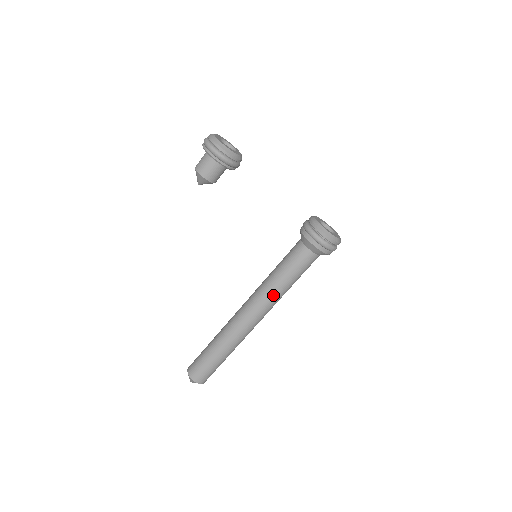
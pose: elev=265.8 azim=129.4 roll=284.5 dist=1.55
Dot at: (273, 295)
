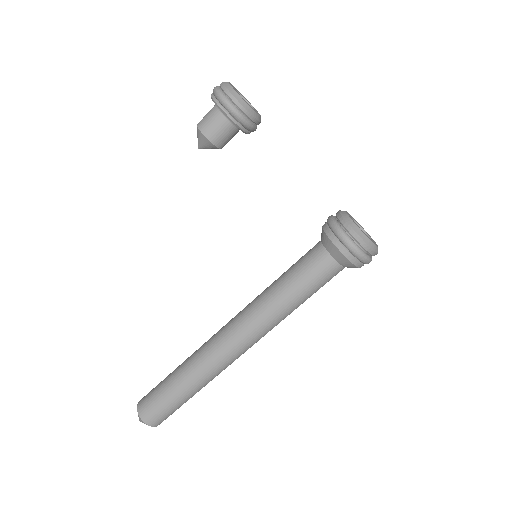
Dot at: (268, 313)
